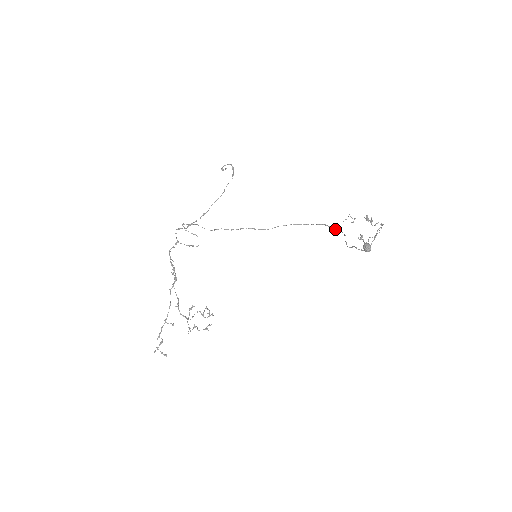
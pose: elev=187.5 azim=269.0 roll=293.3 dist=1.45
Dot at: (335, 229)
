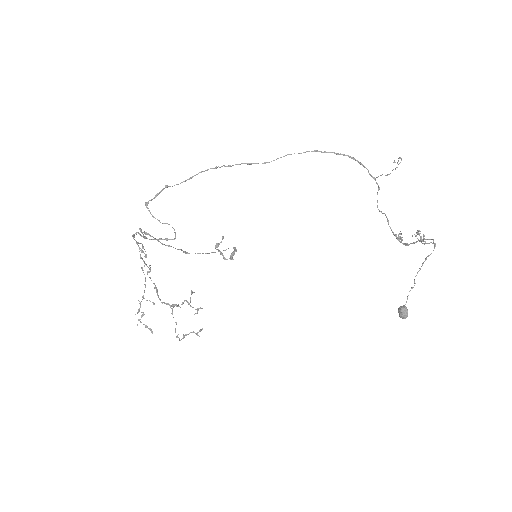
Dot at: occluded
